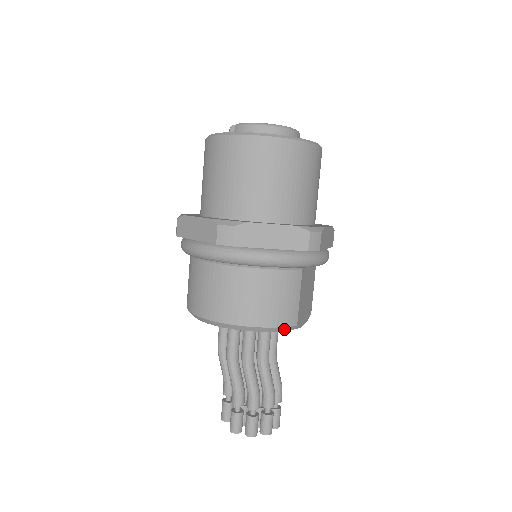
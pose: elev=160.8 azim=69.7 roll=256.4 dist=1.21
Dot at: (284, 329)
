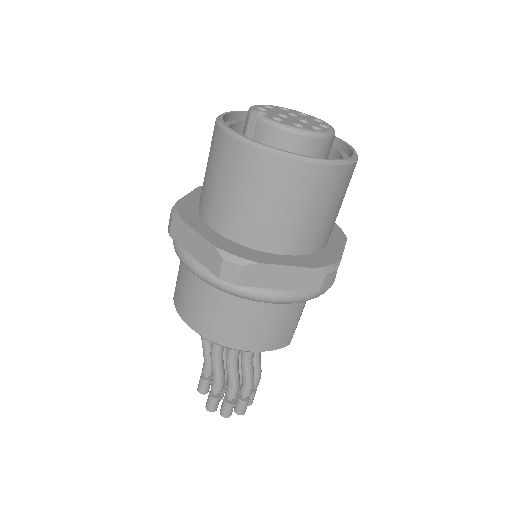
Dot at: (276, 349)
